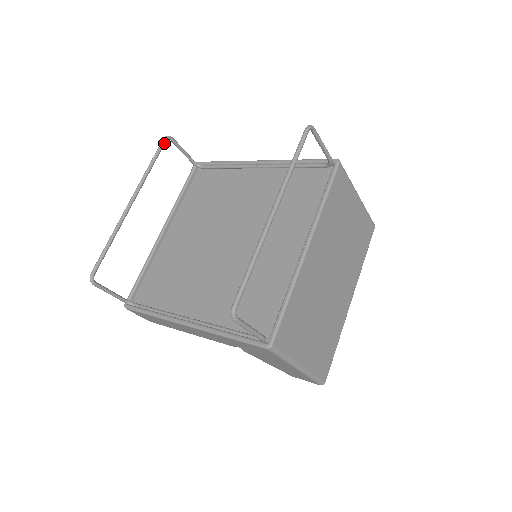
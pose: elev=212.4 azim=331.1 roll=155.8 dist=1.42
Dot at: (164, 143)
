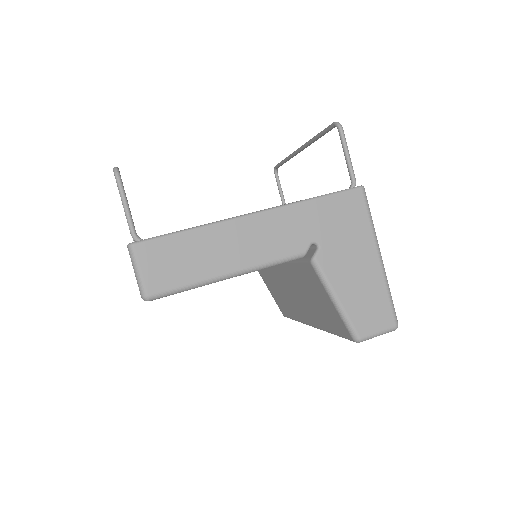
Dot at: occluded
